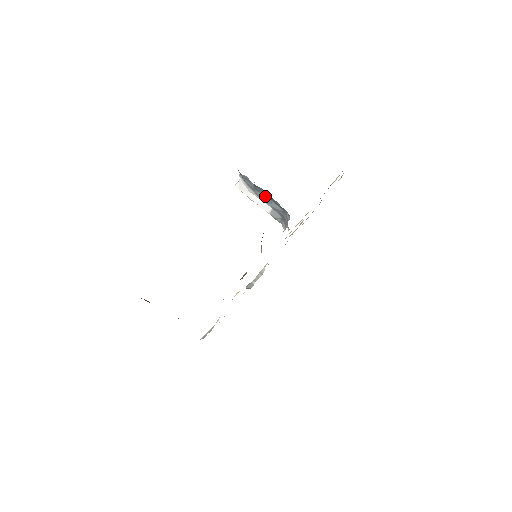
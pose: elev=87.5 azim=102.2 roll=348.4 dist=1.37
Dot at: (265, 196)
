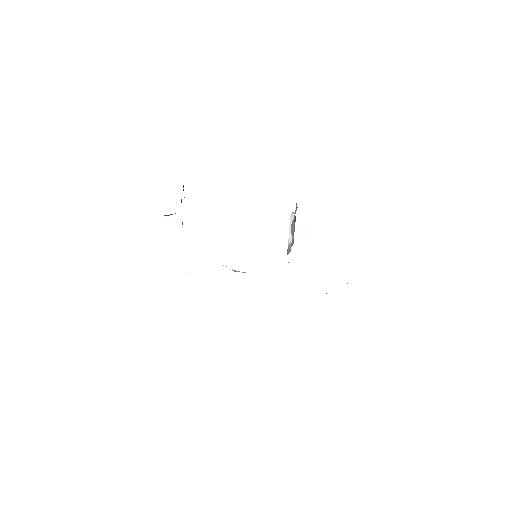
Dot at: (294, 226)
